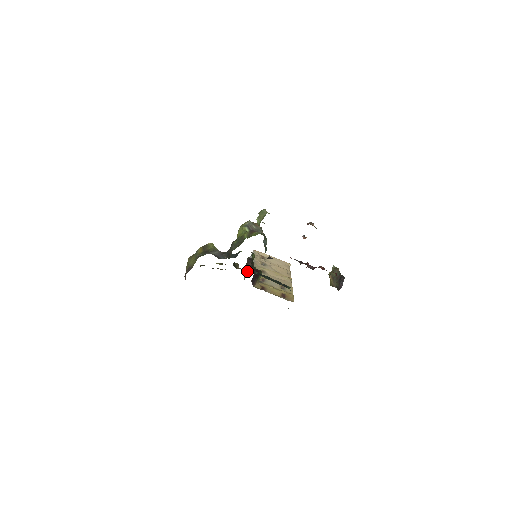
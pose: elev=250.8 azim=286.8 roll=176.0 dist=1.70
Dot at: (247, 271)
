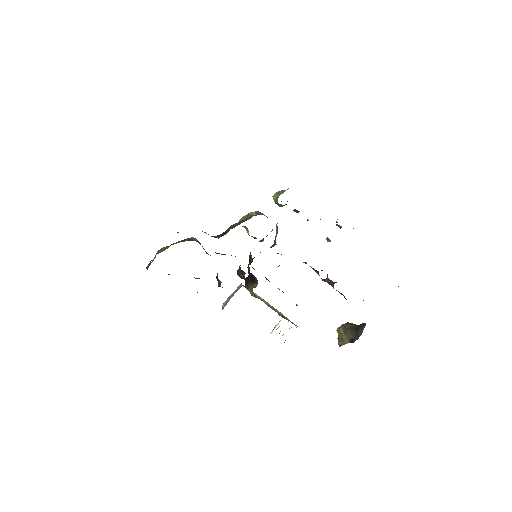
Dot at: occluded
